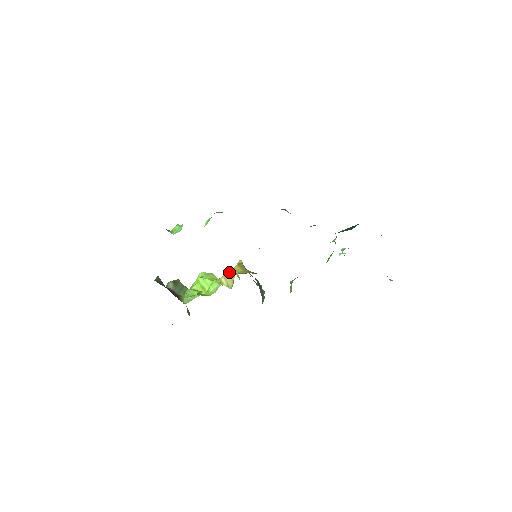
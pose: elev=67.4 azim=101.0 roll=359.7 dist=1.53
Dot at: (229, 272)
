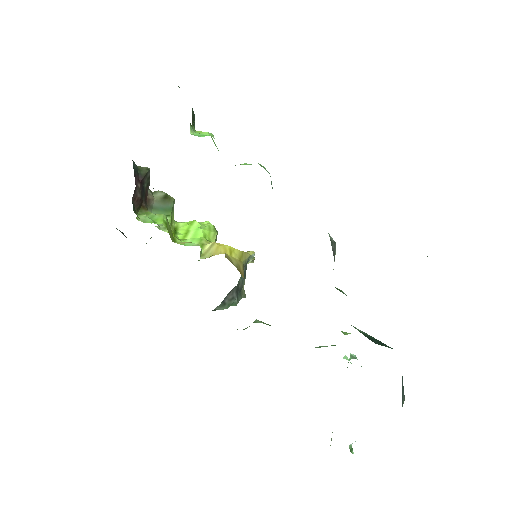
Dot at: (223, 245)
